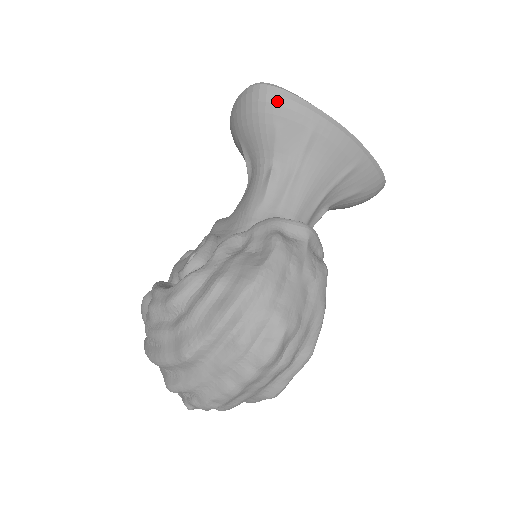
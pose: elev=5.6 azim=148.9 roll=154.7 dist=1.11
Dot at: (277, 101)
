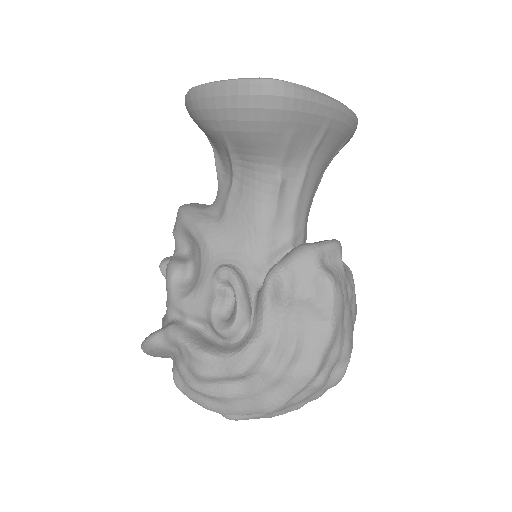
Dot at: (296, 107)
